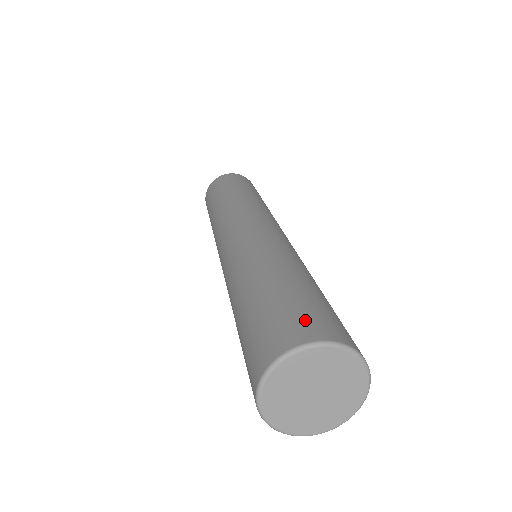
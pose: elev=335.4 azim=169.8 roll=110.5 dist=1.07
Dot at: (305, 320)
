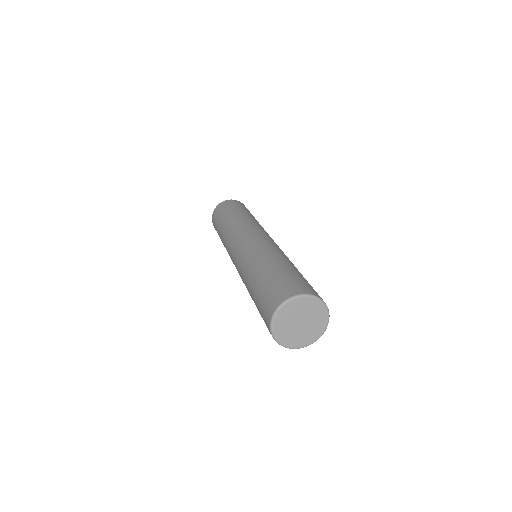
Dot at: (276, 293)
